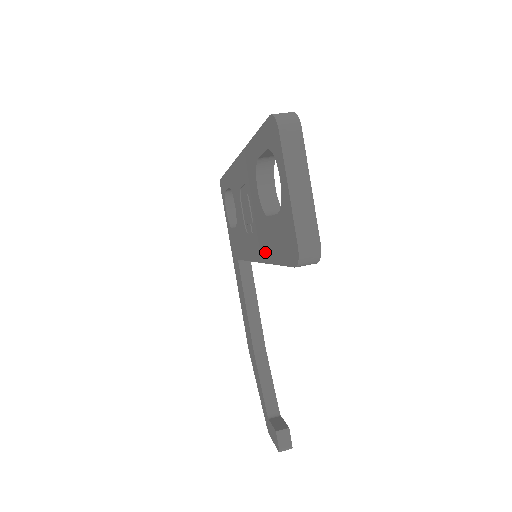
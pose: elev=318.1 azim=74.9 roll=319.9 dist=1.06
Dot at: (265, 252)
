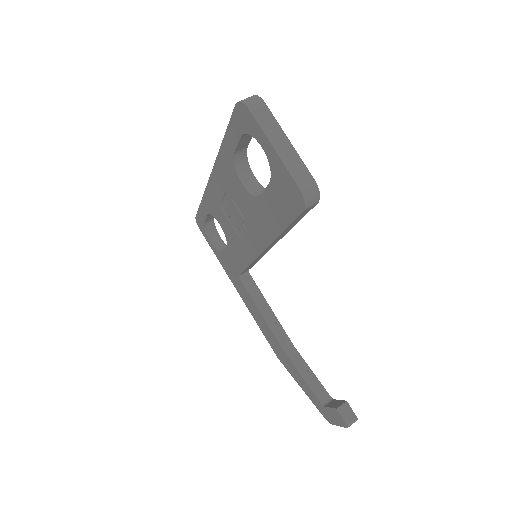
Dot at: (267, 233)
